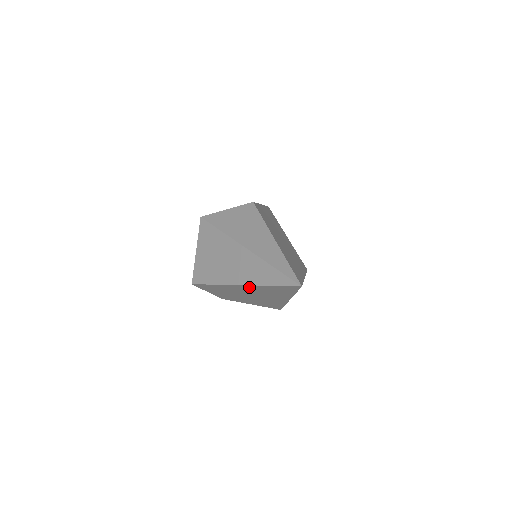
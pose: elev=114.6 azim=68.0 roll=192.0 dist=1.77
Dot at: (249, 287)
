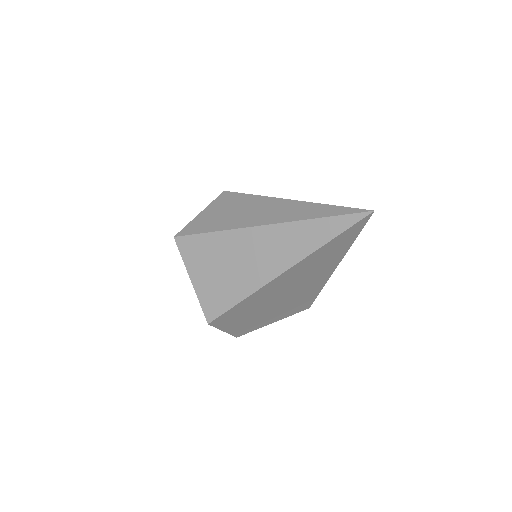
Dot at: (294, 270)
